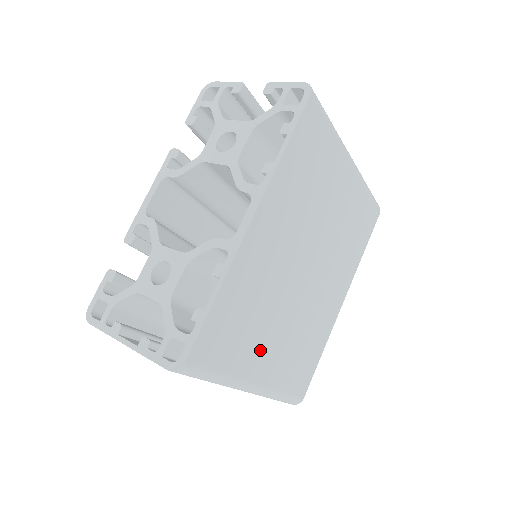
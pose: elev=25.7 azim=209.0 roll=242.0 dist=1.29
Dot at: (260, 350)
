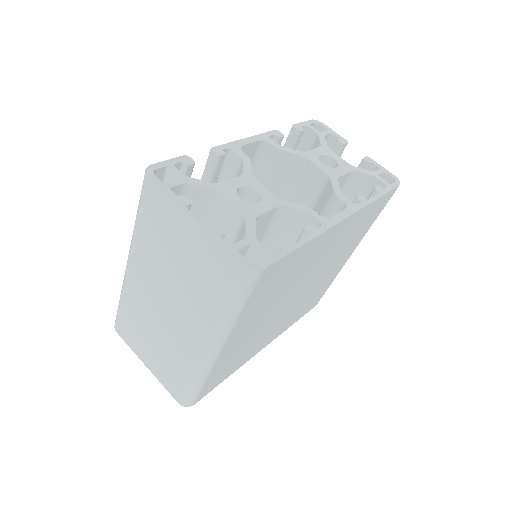
Dot at: (250, 322)
